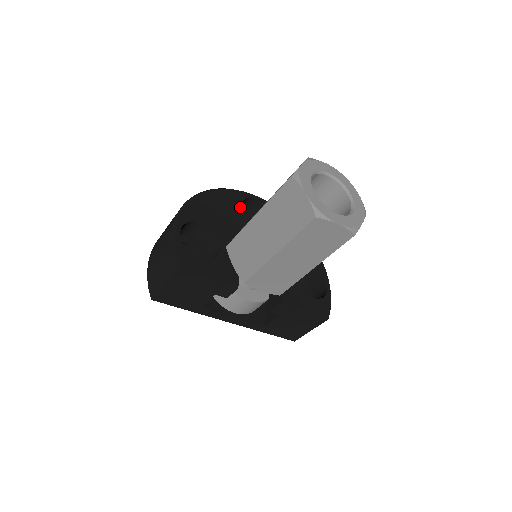
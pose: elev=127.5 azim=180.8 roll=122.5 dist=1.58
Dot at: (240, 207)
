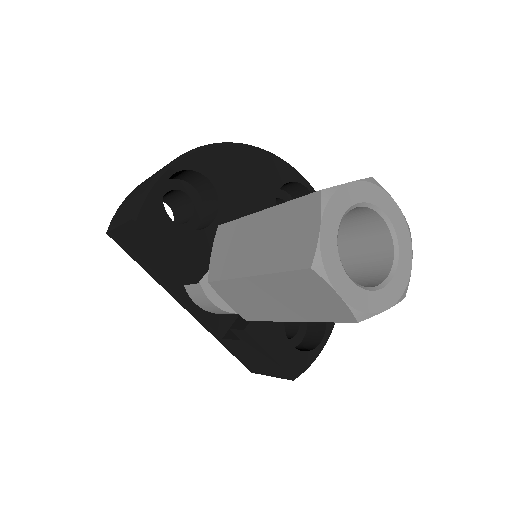
Dot at: (277, 187)
